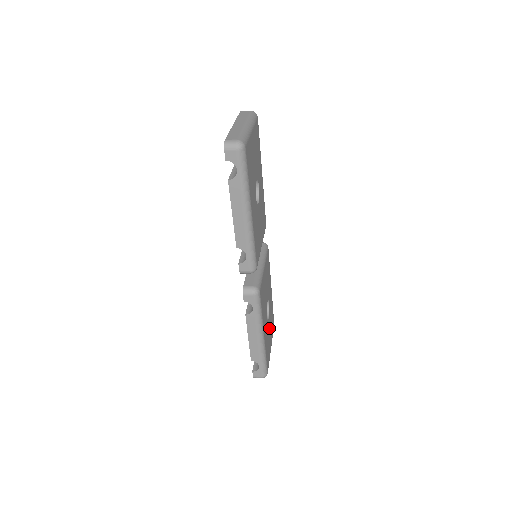
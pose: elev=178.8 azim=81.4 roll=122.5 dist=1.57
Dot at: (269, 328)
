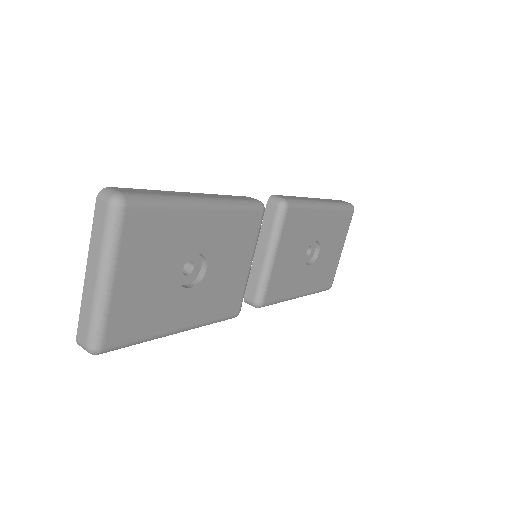
Dot at: (326, 252)
